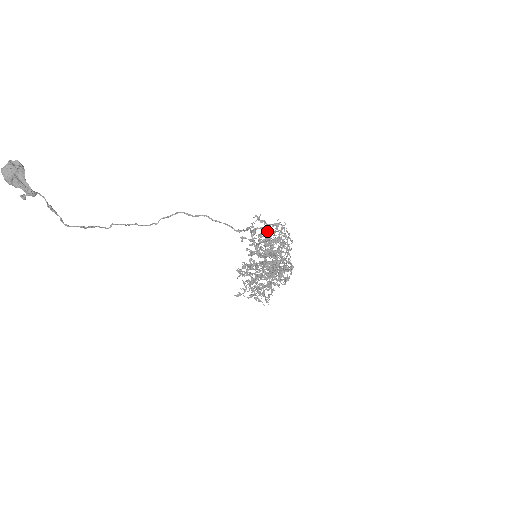
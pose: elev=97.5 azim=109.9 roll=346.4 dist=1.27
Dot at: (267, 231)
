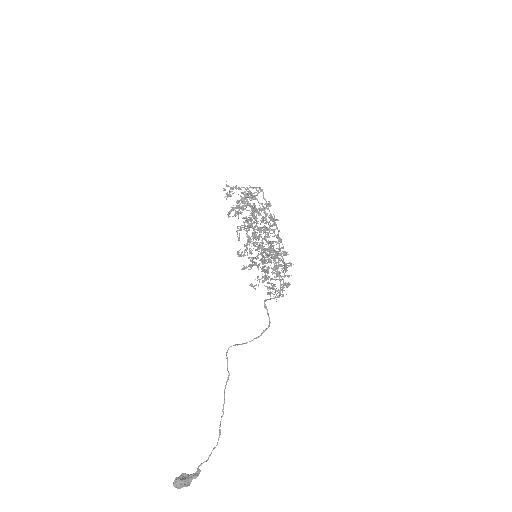
Dot at: occluded
